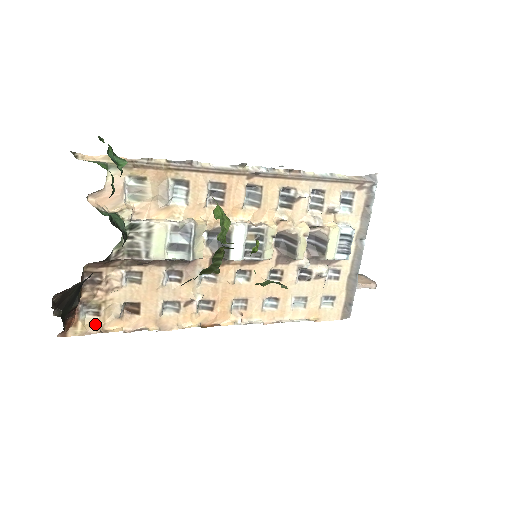
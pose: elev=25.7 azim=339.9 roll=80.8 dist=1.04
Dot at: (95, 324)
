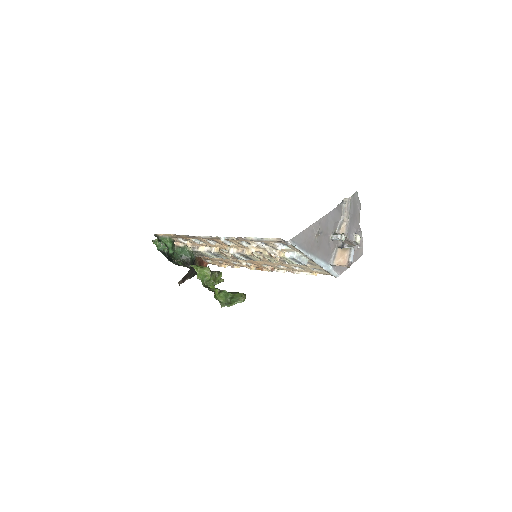
Dot at: (216, 263)
